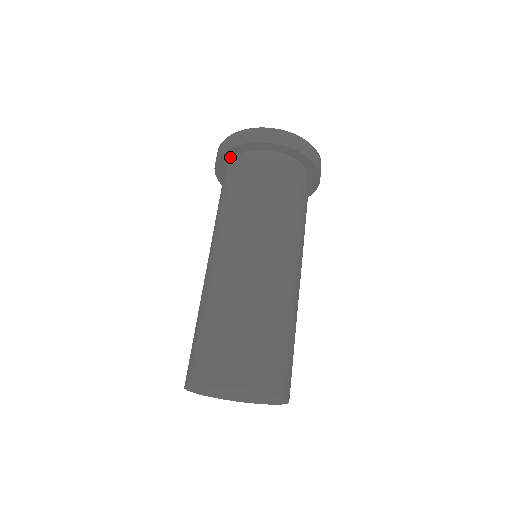
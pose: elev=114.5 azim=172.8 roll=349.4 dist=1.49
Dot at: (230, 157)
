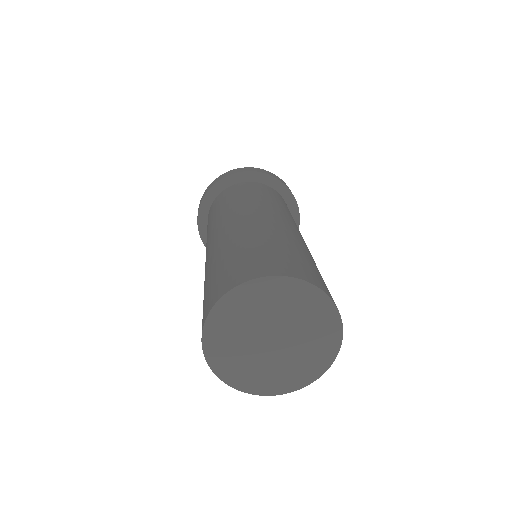
Dot at: (210, 204)
